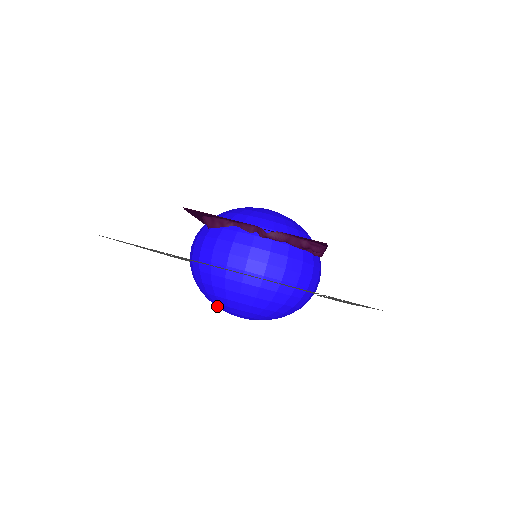
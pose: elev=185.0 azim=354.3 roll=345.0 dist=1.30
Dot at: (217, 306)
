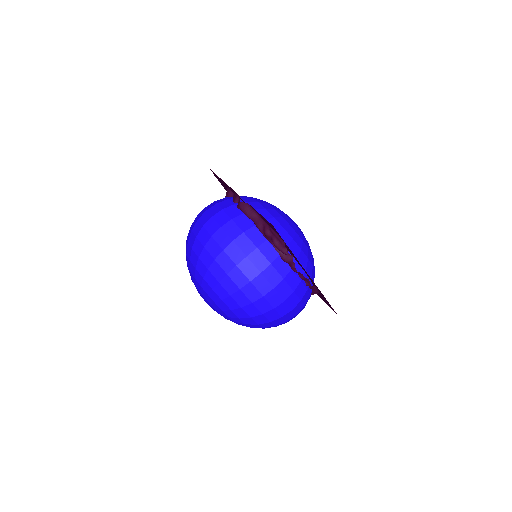
Dot at: occluded
